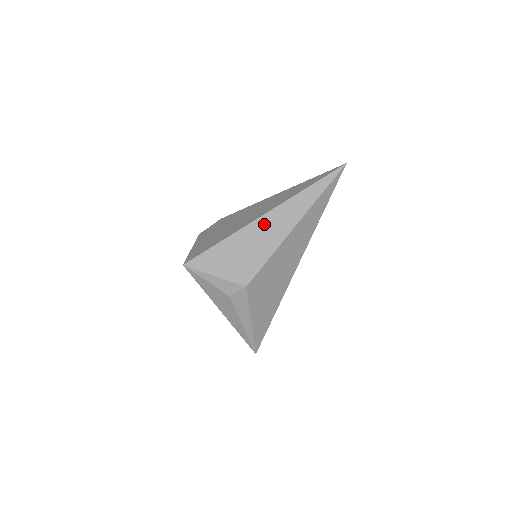
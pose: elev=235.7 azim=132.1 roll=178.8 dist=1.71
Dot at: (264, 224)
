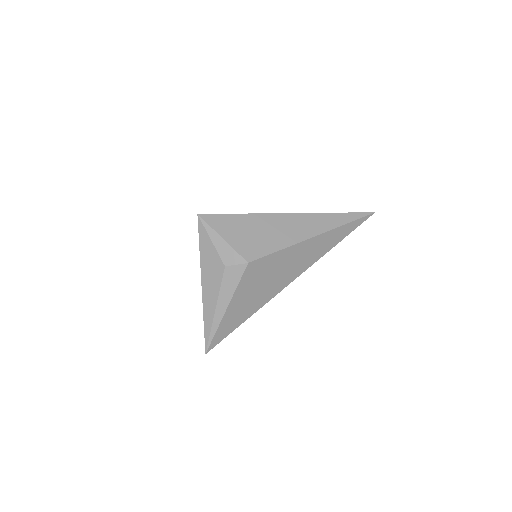
Dot at: (288, 220)
